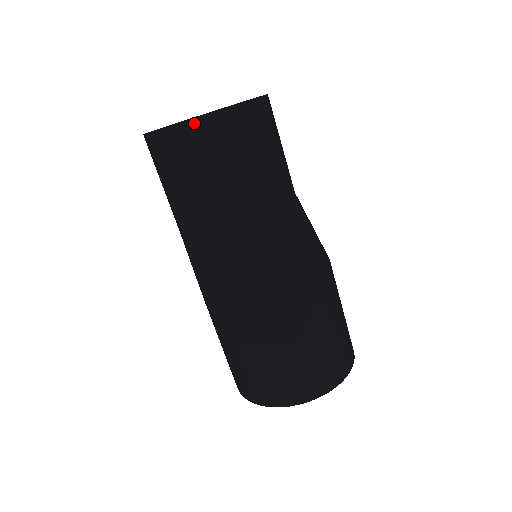
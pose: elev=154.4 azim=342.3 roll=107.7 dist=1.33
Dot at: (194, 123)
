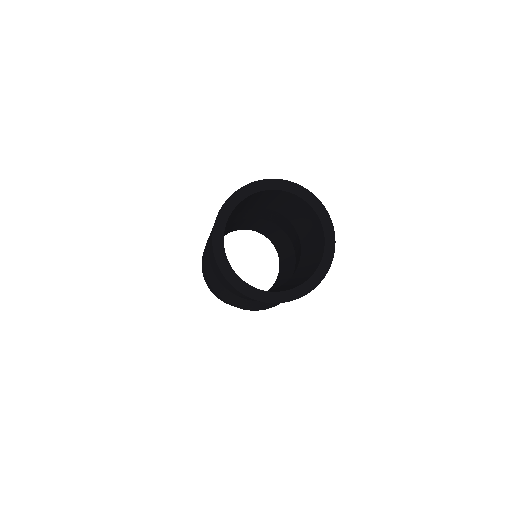
Dot at: (237, 290)
